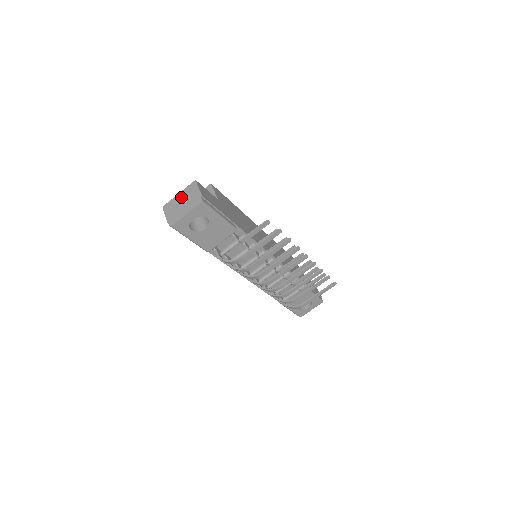
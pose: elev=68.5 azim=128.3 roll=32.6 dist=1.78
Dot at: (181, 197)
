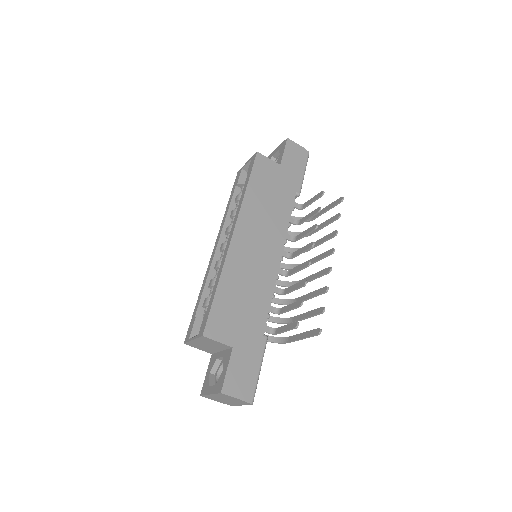
Dot at: occluded
